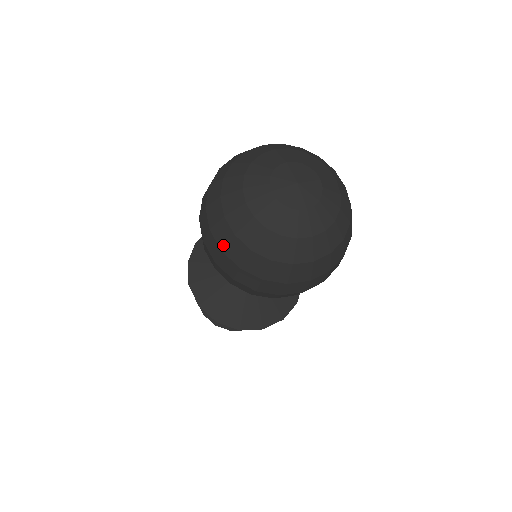
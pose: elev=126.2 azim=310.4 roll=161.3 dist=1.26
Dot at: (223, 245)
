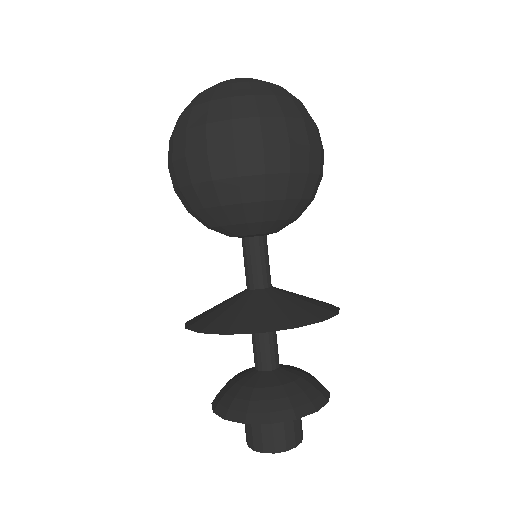
Dot at: (205, 119)
